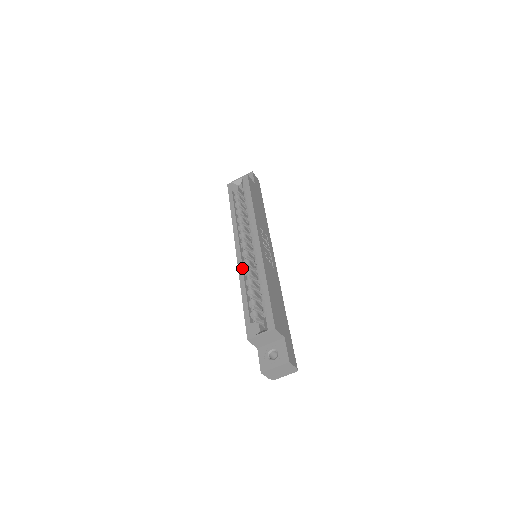
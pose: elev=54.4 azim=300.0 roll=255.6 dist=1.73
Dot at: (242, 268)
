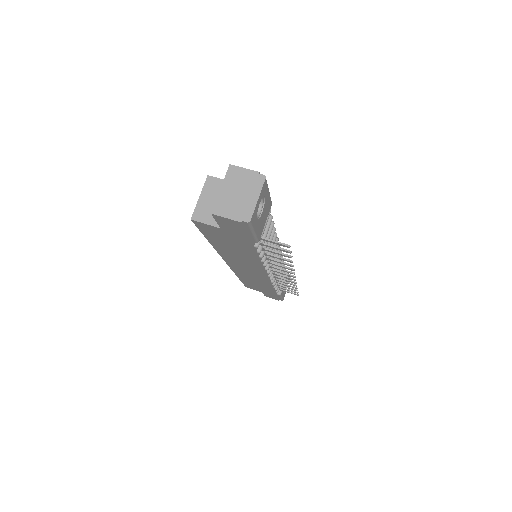
Dot at: occluded
